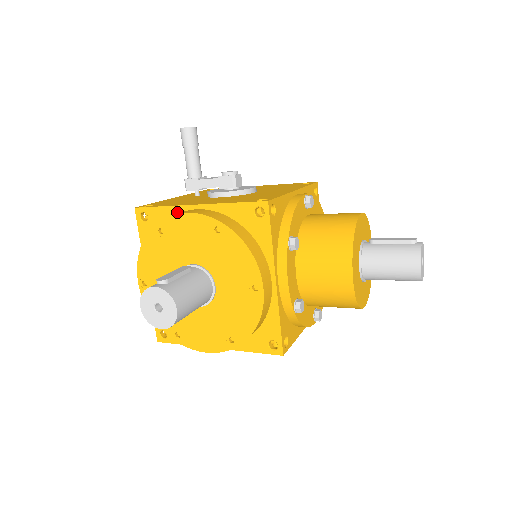
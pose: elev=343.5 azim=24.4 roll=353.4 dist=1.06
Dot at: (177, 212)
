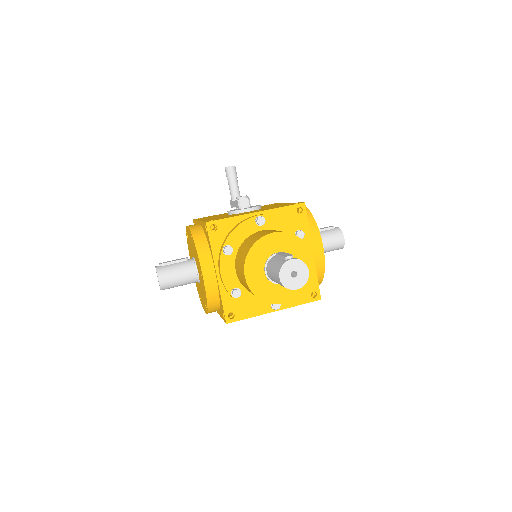
Dot at: occluded
